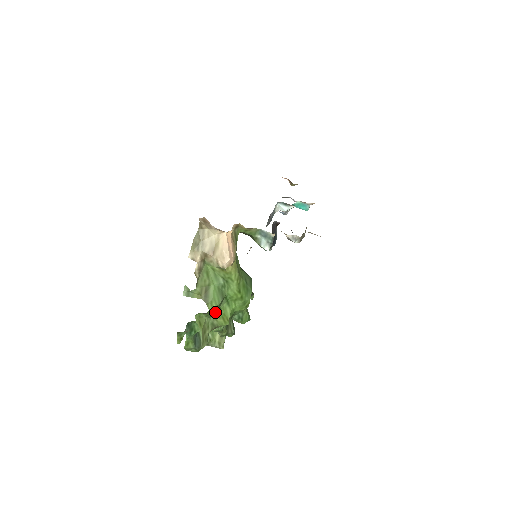
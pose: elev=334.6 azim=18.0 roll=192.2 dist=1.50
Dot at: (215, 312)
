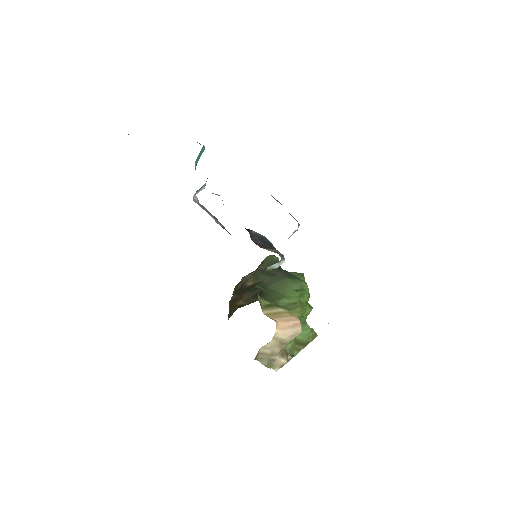
Dot at: occluded
